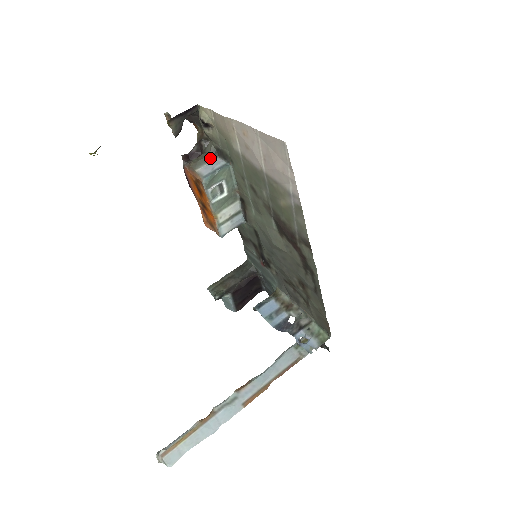
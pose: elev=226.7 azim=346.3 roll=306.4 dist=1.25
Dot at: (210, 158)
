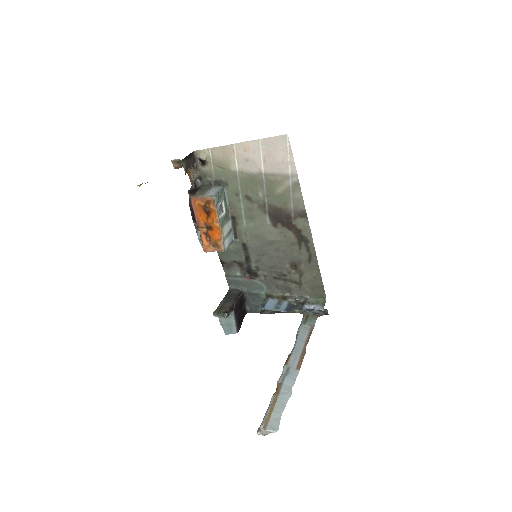
Dot at: (208, 188)
